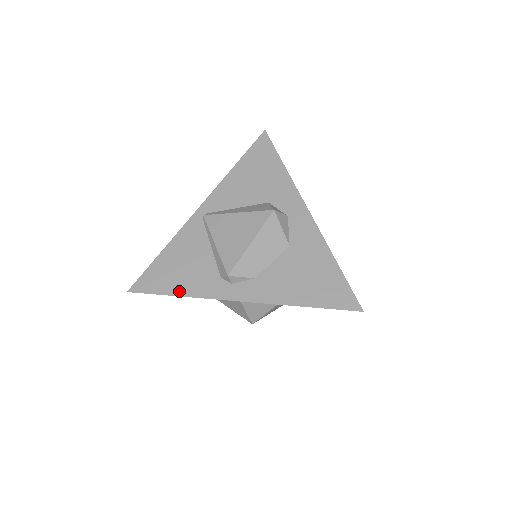
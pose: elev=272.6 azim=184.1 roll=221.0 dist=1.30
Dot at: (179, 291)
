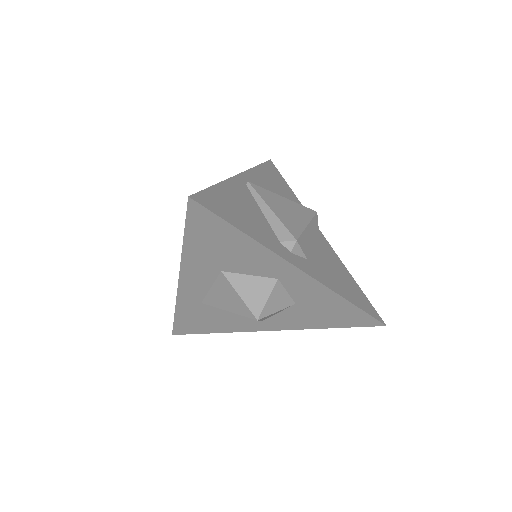
Dot at: (246, 230)
